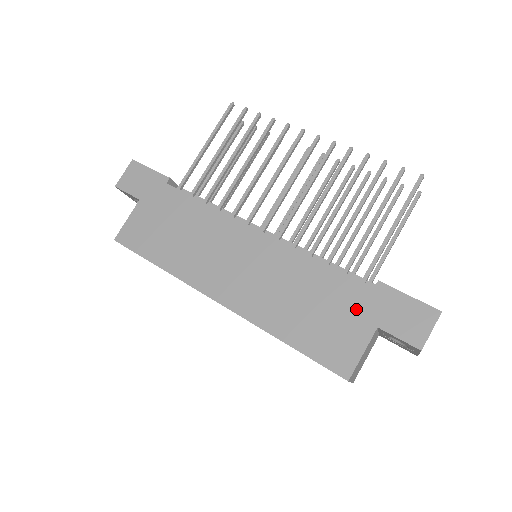
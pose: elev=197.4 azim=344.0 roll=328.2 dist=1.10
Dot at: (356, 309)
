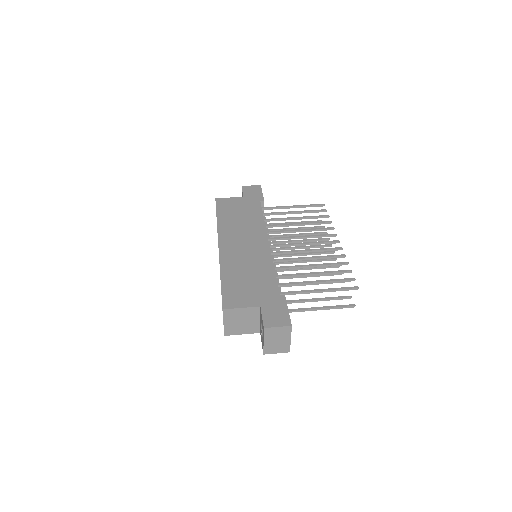
Dot at: (262, 294)
